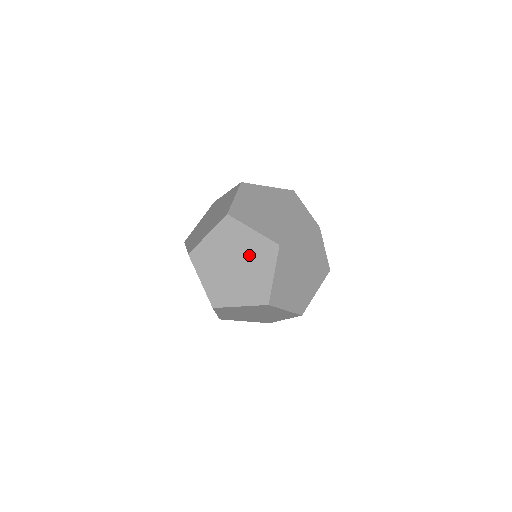
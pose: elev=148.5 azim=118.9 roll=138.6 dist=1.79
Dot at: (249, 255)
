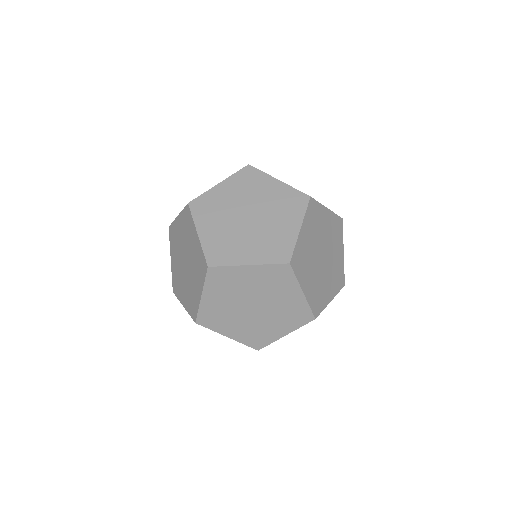
Dot at: (193, 260)
